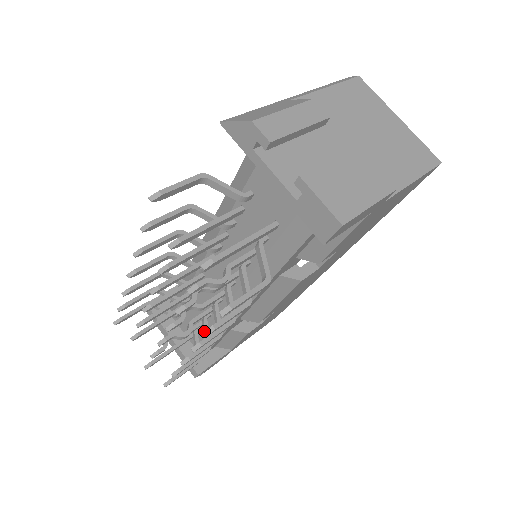
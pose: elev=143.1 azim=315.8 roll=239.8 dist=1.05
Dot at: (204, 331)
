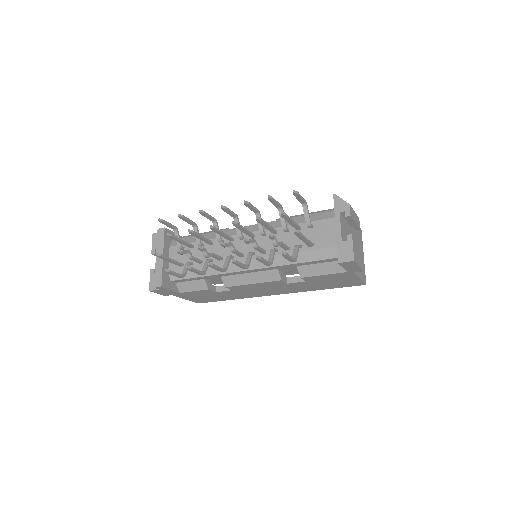
Dot at: (257, 255)
